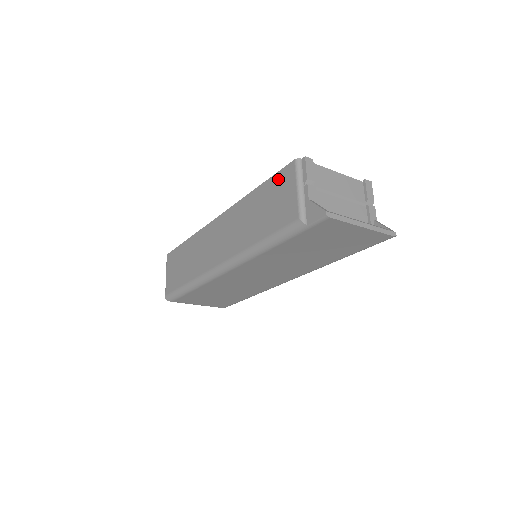
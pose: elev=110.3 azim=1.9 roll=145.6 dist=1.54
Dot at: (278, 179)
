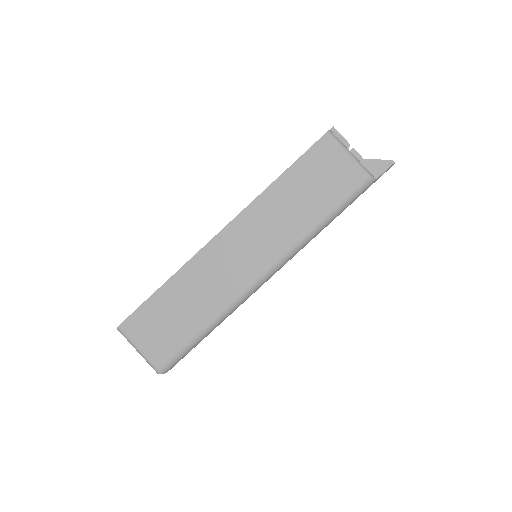
Dot at: (314, 155)
